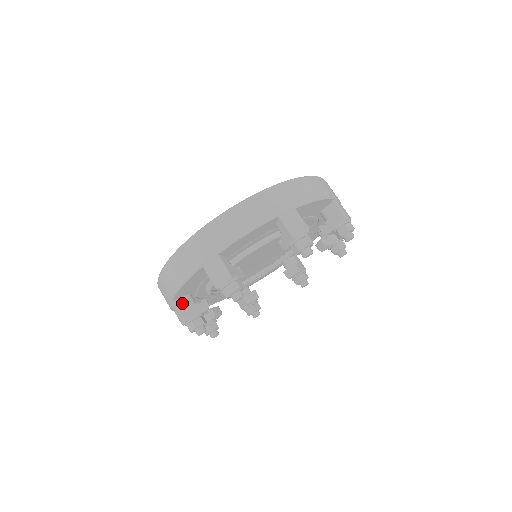
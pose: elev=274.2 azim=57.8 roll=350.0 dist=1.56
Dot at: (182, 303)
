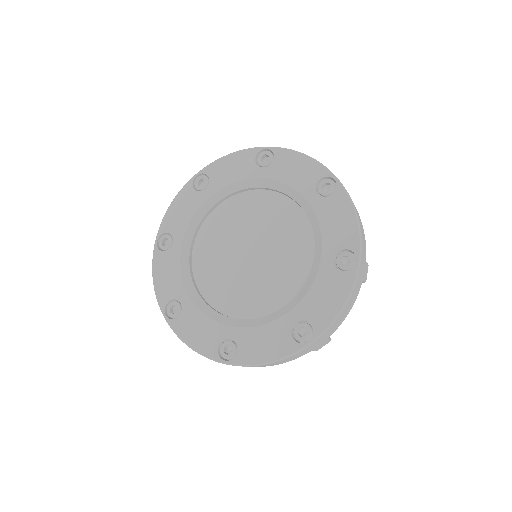
Dot at: occluded
